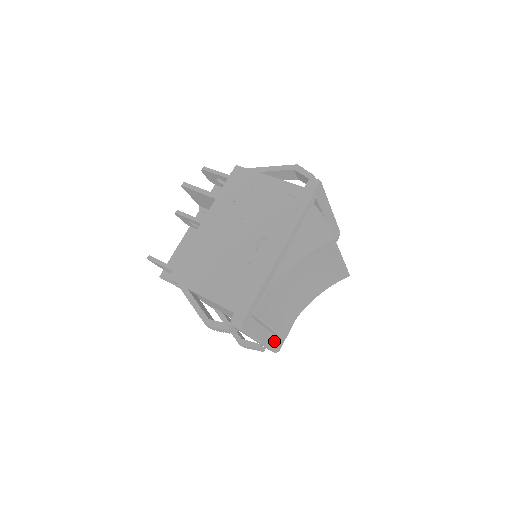
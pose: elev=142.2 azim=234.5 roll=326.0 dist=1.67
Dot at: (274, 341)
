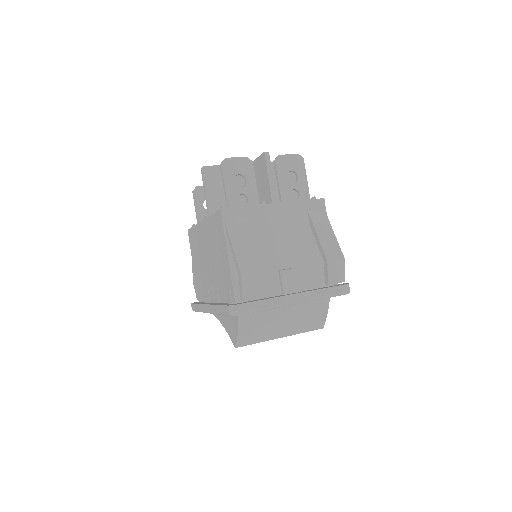
Dot at: occluded
